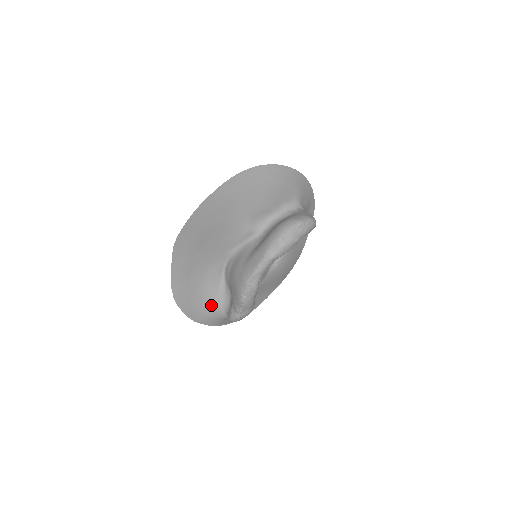
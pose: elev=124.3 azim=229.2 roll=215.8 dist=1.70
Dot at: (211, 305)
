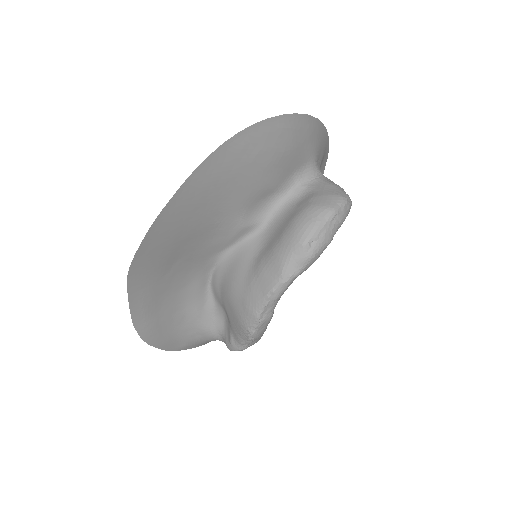
Dot at: (196, 329)
